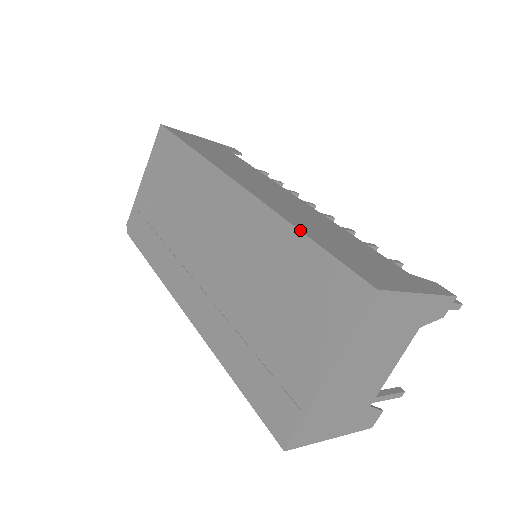
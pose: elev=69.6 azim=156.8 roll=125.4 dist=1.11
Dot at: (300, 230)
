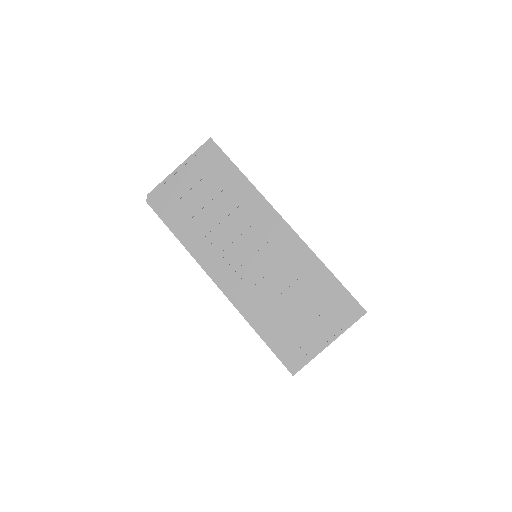
Dot at: (329, 270)
